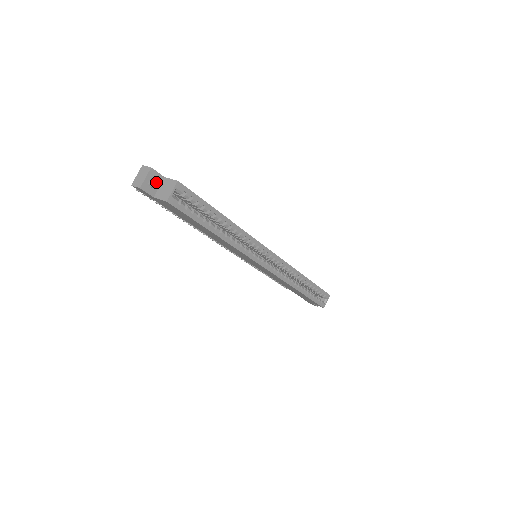
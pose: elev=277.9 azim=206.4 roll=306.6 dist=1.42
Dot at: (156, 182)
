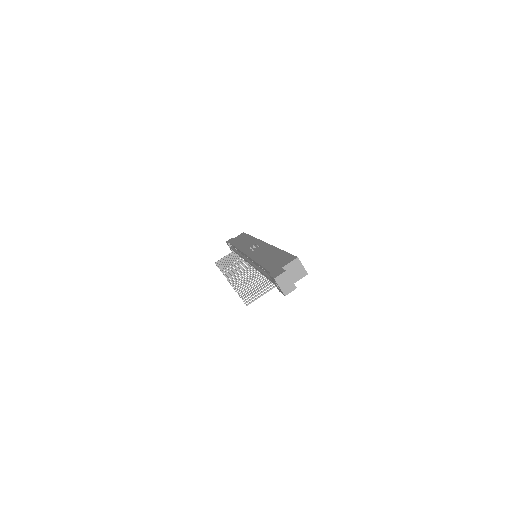
Dot at: occluded
